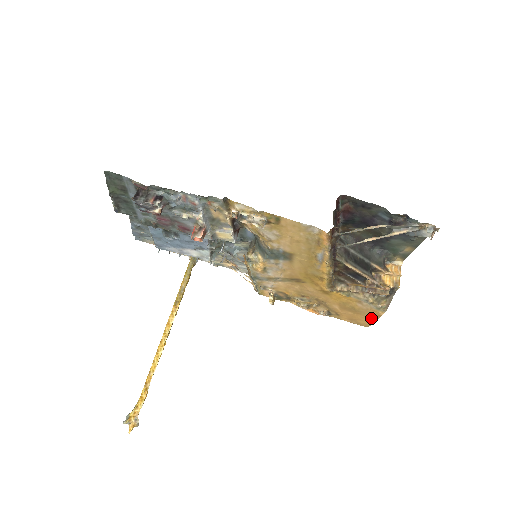
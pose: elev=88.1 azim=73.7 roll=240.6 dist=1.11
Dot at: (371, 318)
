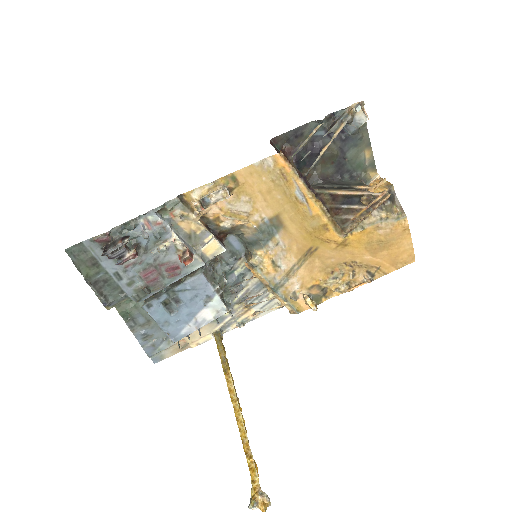
Dot at: (405, 240)
